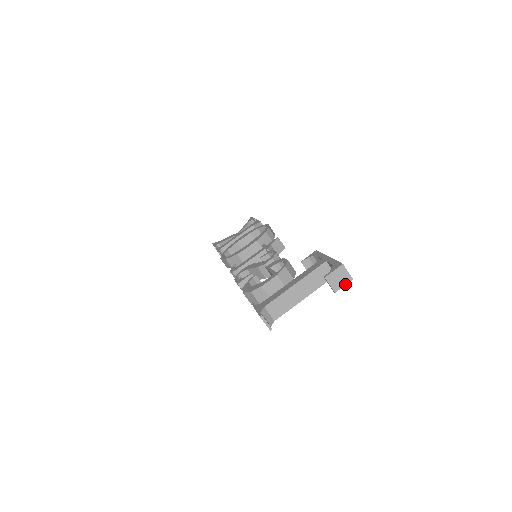
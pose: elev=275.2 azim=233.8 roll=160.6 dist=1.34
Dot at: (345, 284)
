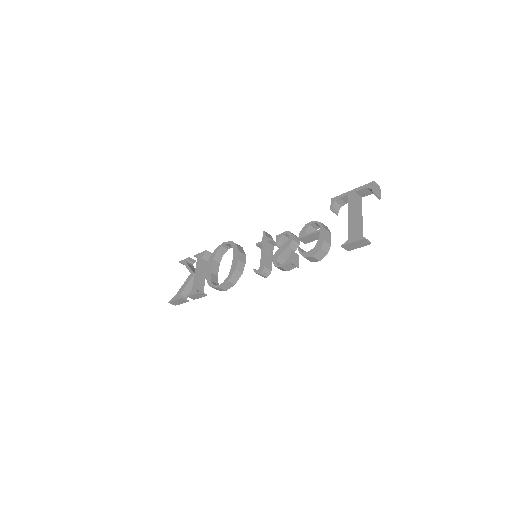
Dot at: (380, 192)
